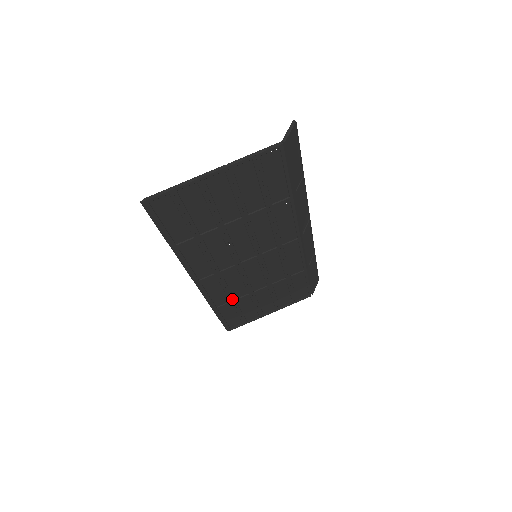
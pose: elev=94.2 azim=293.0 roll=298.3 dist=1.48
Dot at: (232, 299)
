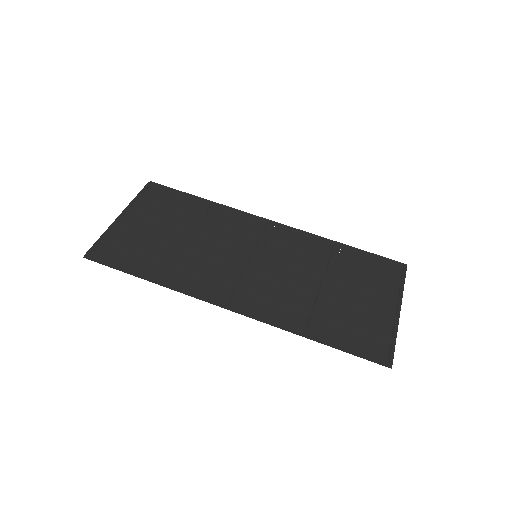
Dot at: (308, 311)
